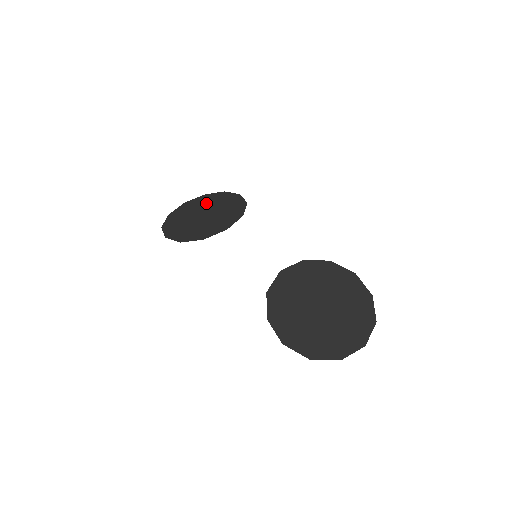
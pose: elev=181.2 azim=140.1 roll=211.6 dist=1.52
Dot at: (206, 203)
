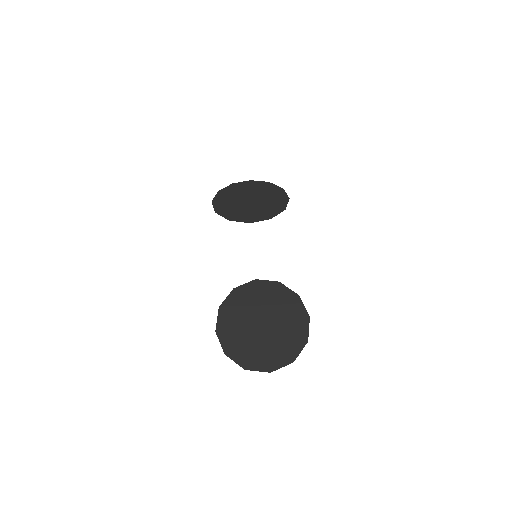
Dot at: (262, 190)
